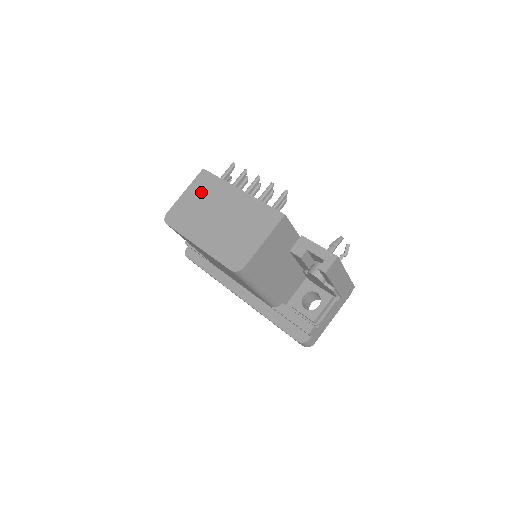
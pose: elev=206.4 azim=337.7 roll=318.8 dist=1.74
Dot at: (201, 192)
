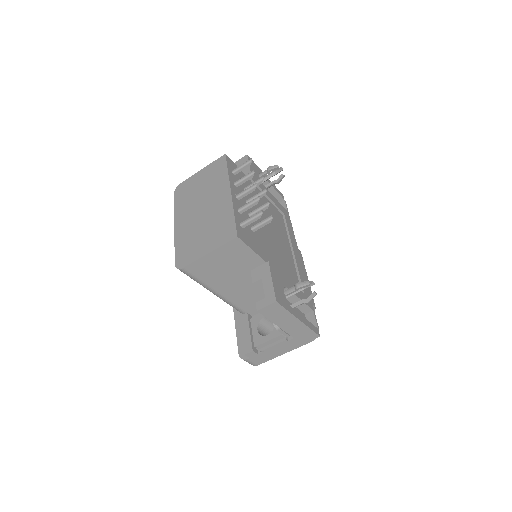
Dot at: (209, 177)
